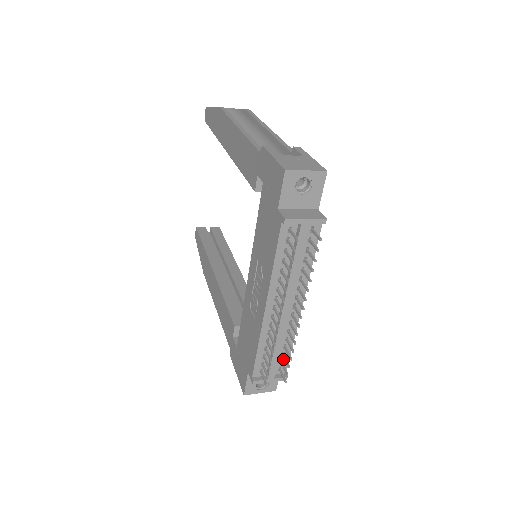
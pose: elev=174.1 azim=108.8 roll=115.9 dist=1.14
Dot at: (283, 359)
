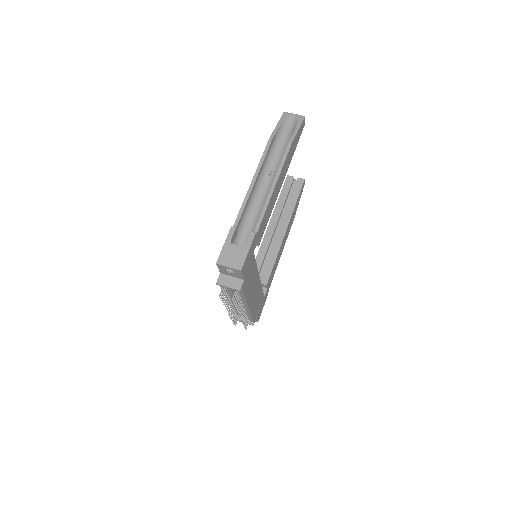
Dot at: (249, 318)
